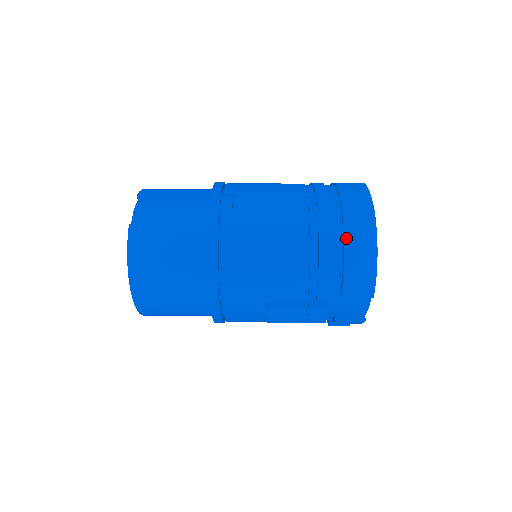
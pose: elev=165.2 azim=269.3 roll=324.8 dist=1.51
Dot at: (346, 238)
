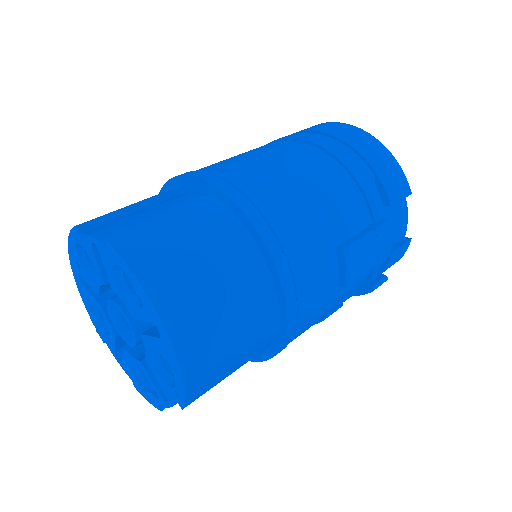
Dot at: (351, 144)
